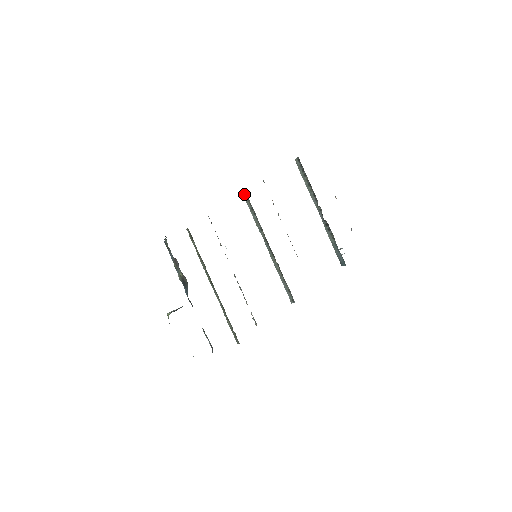
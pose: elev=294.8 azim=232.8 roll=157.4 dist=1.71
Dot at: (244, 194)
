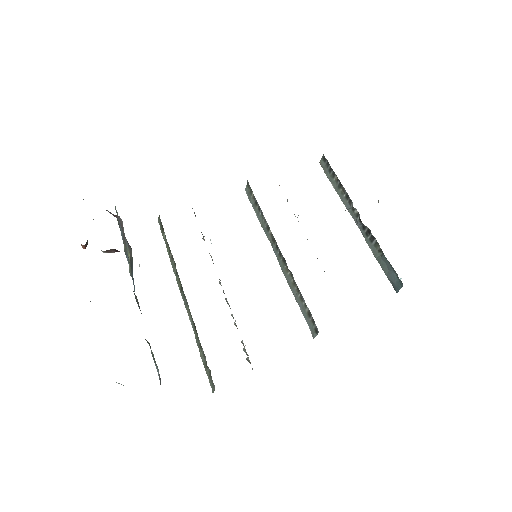
Dot at: (246, 189)
